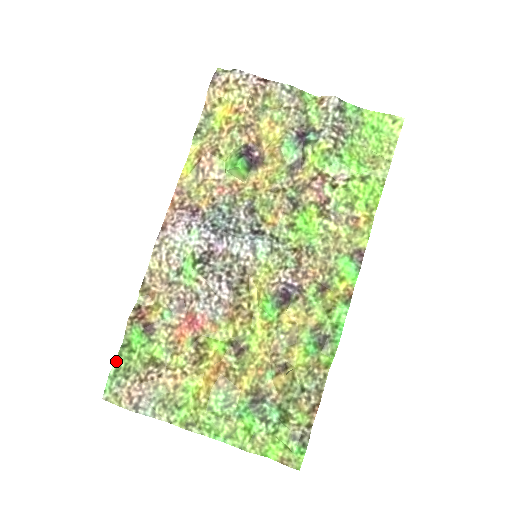
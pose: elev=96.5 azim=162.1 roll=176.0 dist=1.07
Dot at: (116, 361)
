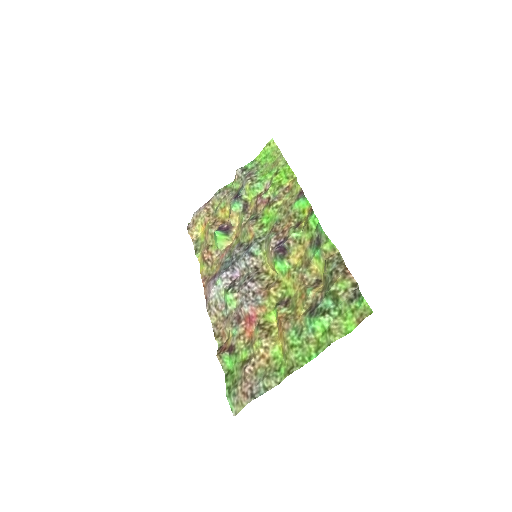
Dot at: (226, 386)
